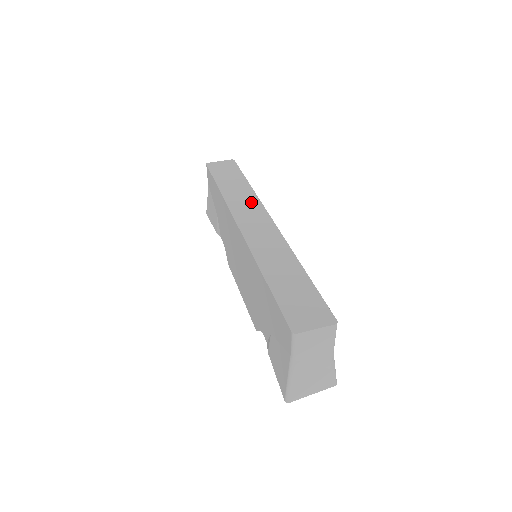
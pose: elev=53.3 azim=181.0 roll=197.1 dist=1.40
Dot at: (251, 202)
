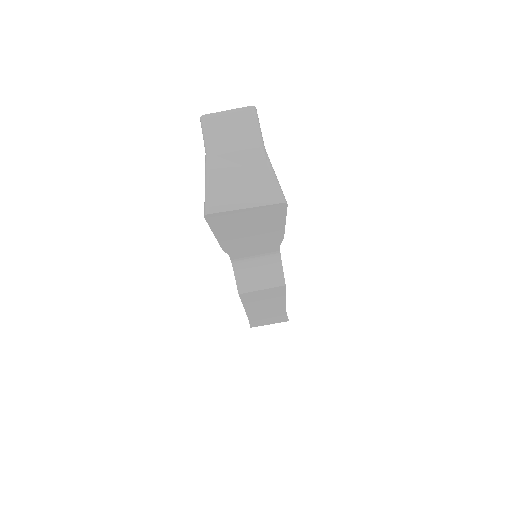
Dot at: occluded
